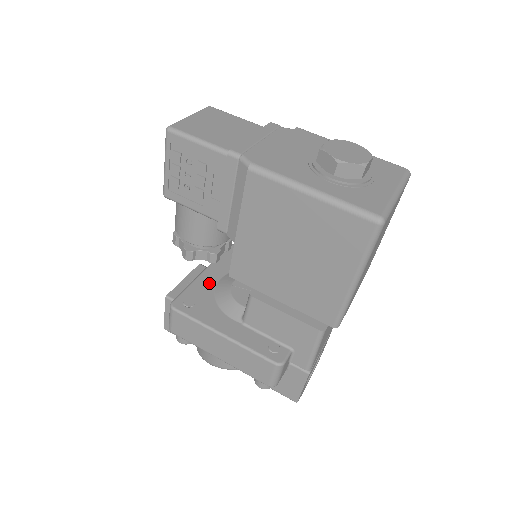
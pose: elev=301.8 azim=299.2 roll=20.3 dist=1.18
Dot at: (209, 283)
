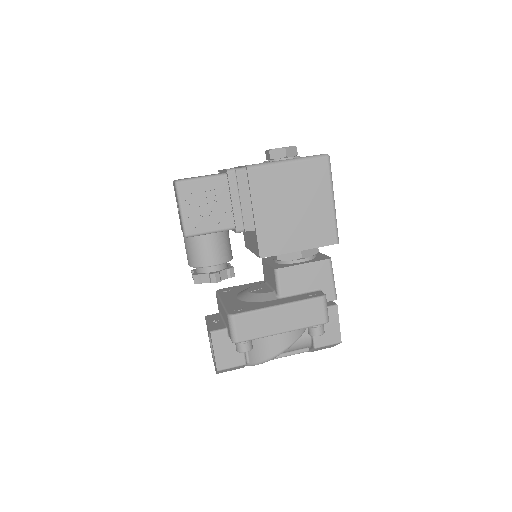
Dot at: (234, 301)
